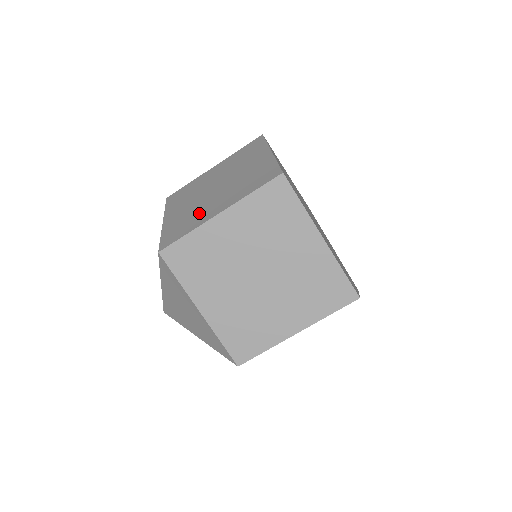
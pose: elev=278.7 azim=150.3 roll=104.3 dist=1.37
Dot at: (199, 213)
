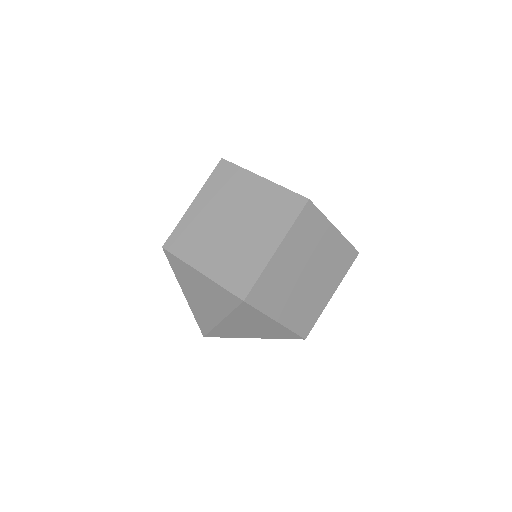
Dot at: occluded
